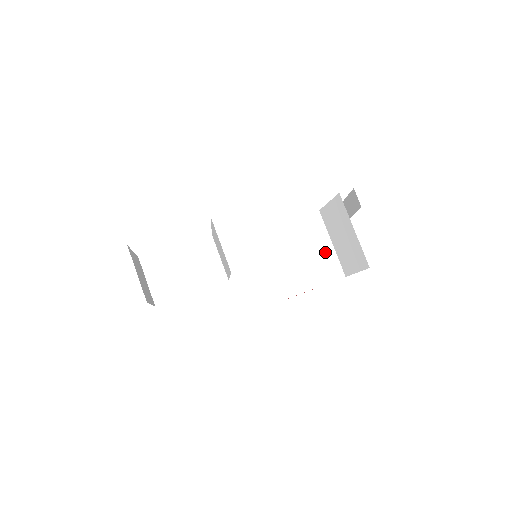
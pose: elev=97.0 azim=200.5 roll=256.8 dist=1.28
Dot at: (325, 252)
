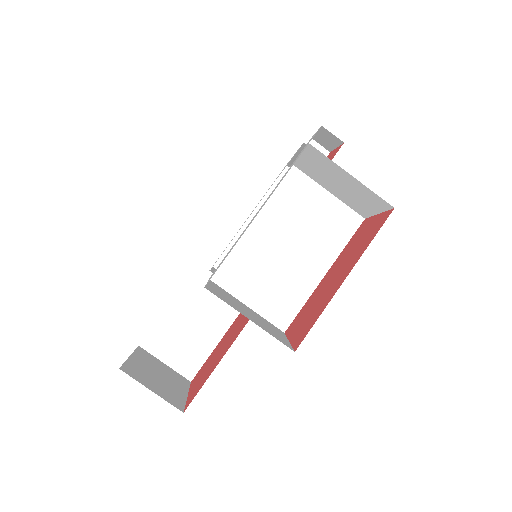
Dot at: (327, 207)
